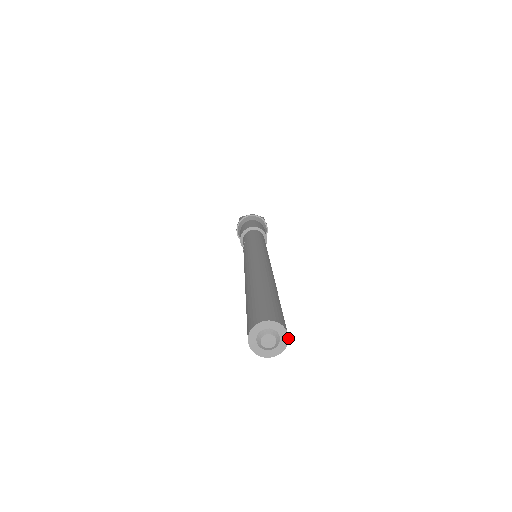
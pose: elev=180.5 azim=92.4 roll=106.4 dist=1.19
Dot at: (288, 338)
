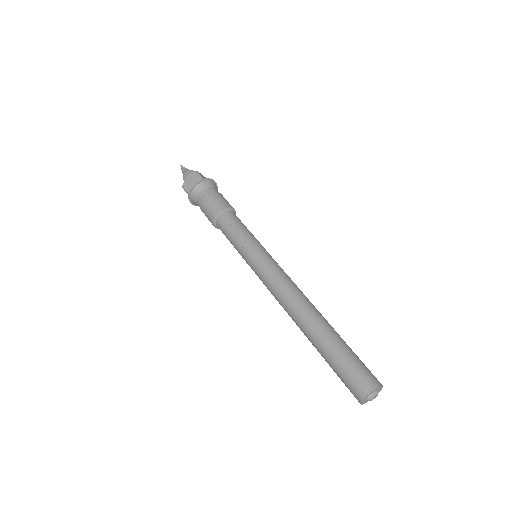
Dot at: occluded
